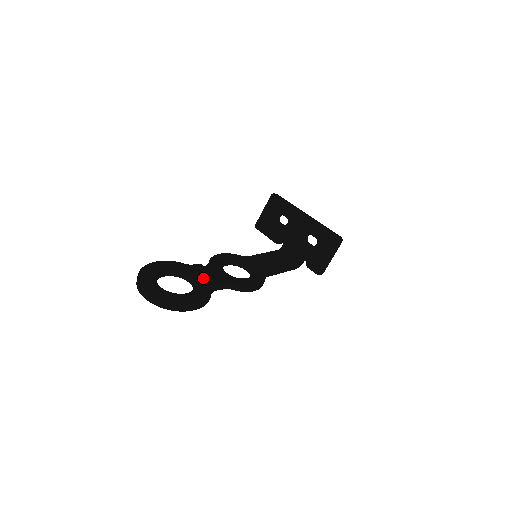
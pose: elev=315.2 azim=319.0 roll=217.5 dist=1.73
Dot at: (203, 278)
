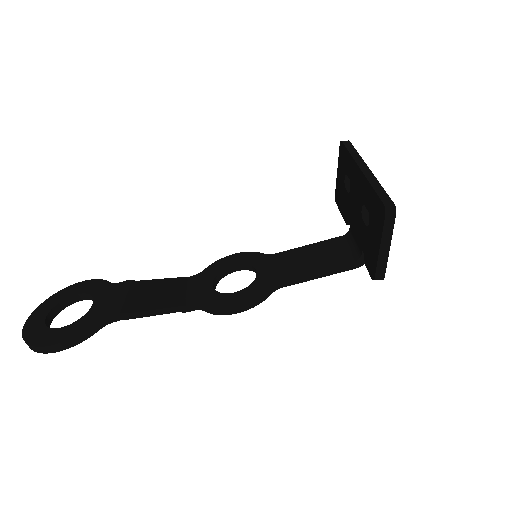
Dot at: (105, 303)
